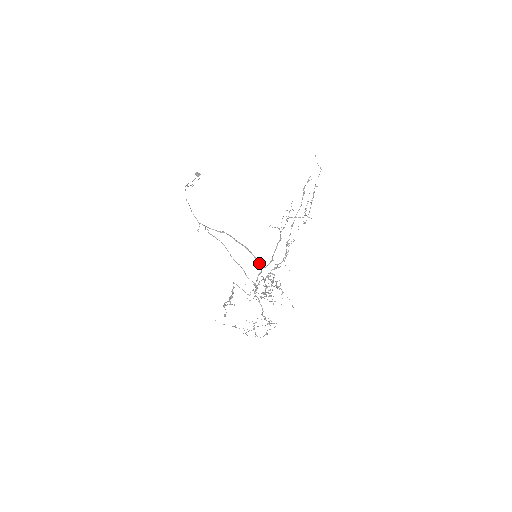
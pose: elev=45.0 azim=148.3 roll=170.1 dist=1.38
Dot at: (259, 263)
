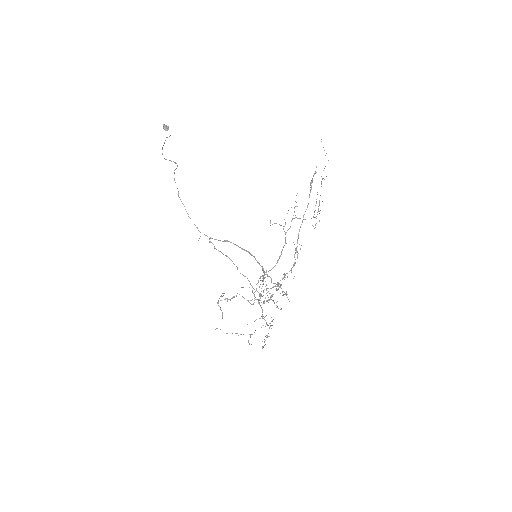
Dot at: (262, 267)
